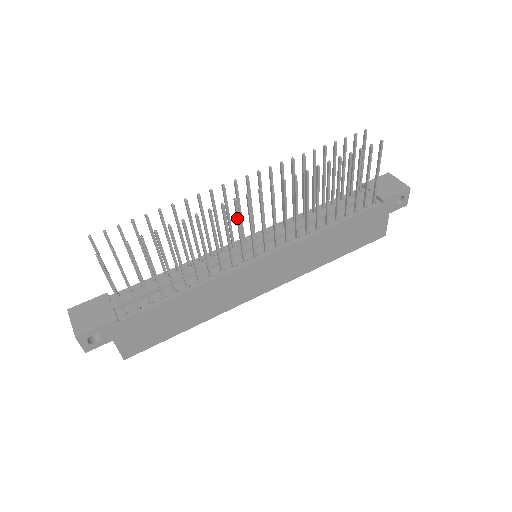
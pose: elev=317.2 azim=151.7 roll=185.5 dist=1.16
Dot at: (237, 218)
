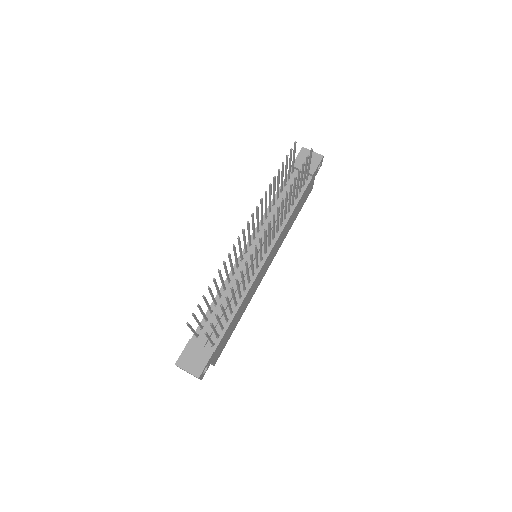
Dot at: (256, 253)
